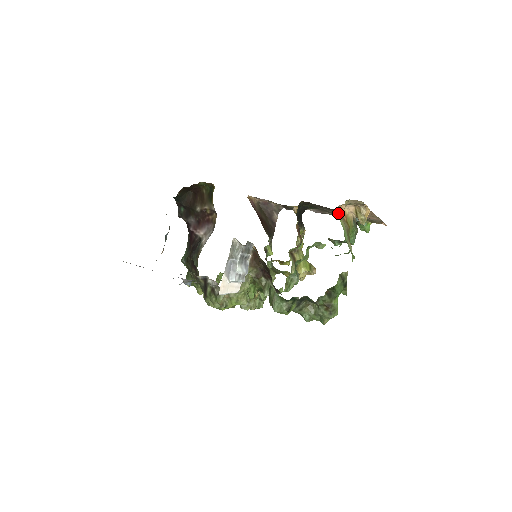
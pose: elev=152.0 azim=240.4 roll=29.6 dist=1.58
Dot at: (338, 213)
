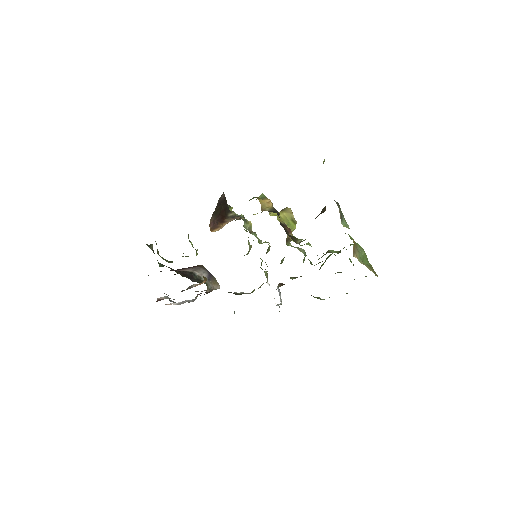
Dot at: occluded
